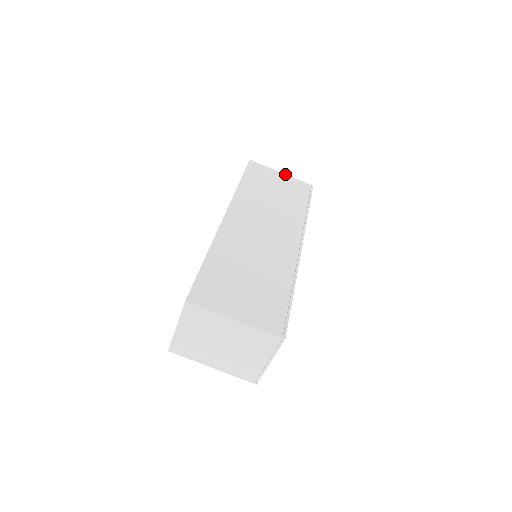
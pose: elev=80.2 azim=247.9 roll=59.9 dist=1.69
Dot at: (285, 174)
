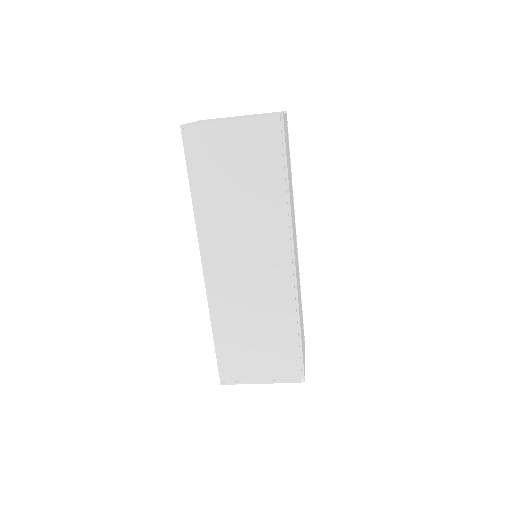
Dot at: (236, 119)
